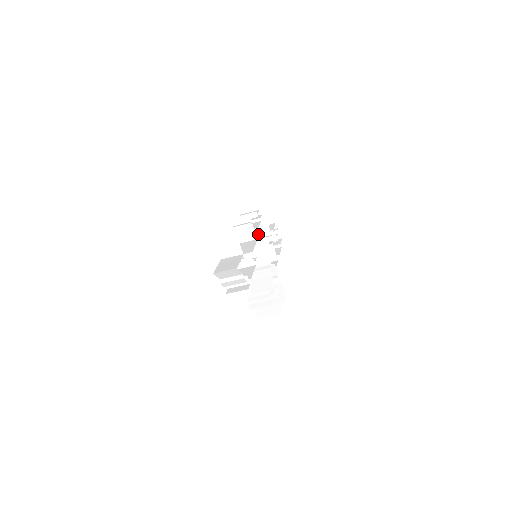
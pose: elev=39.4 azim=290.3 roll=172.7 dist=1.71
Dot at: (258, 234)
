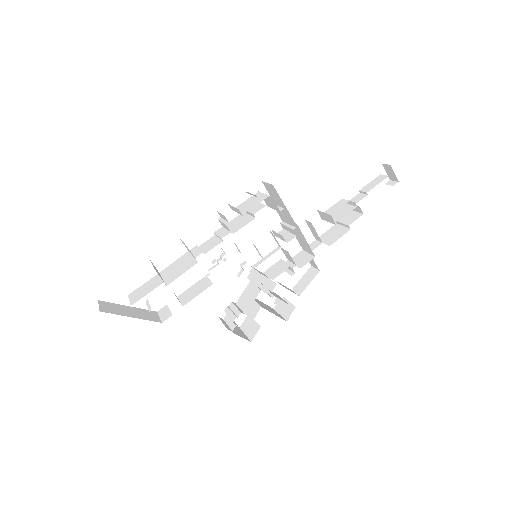
Dot at: (286, 219)
